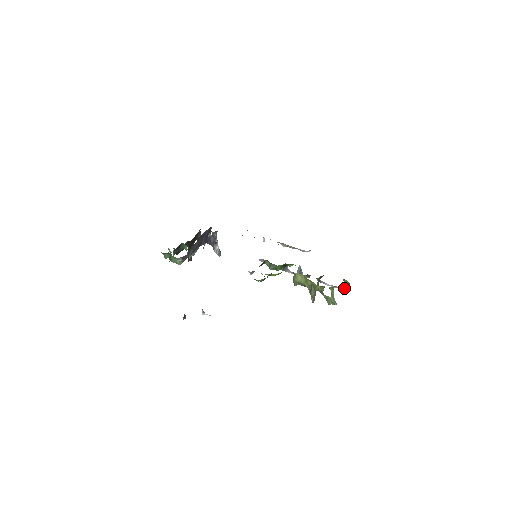
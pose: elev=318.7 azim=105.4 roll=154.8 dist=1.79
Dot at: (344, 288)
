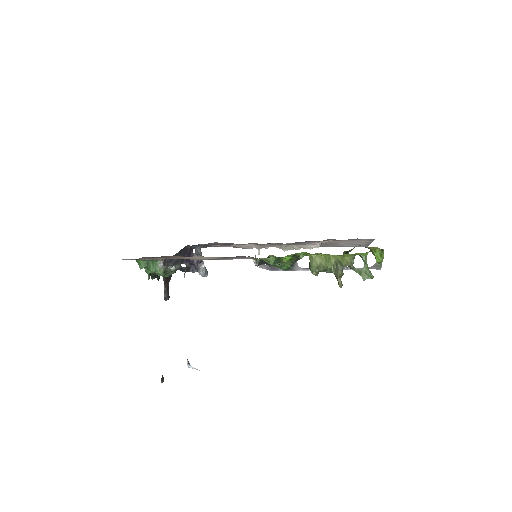
Dot at: (375, 265)
